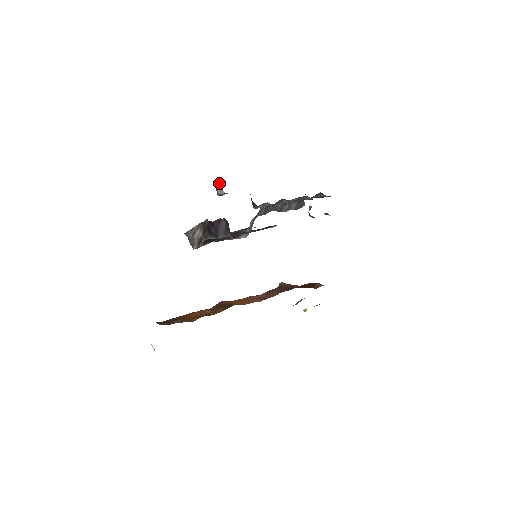
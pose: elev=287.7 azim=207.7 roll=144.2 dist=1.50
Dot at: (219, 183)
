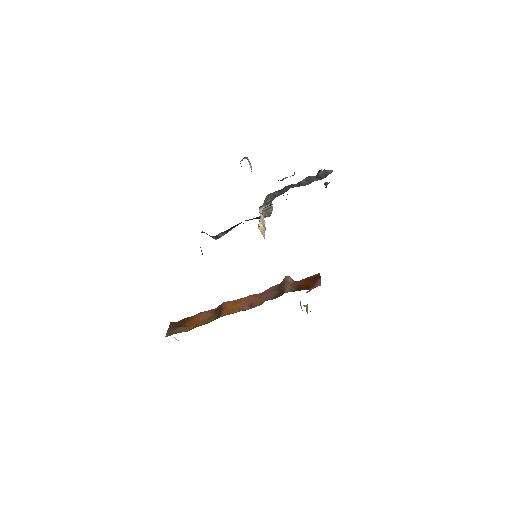
Dot at: occluded
